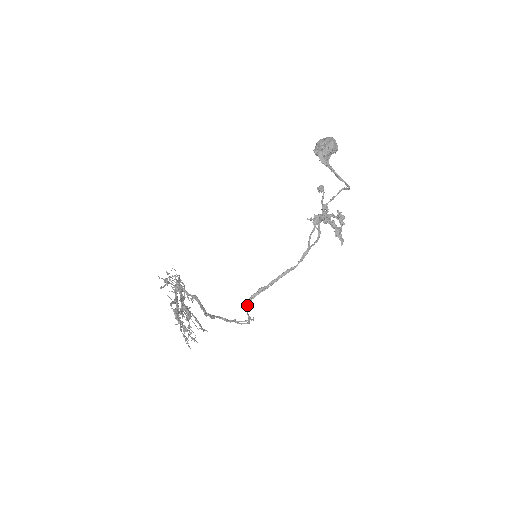
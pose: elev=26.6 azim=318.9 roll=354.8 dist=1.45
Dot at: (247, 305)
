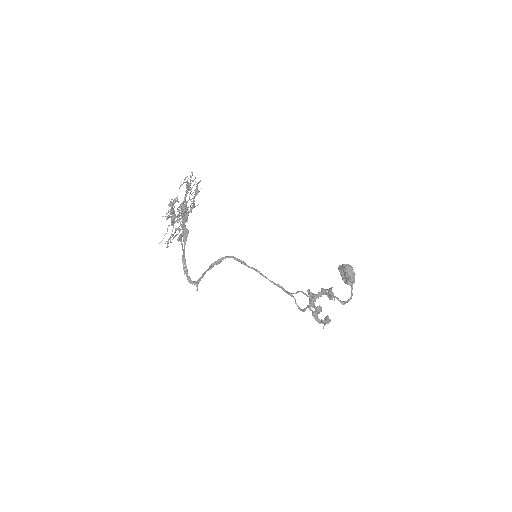
Dot at: (219, 259)
